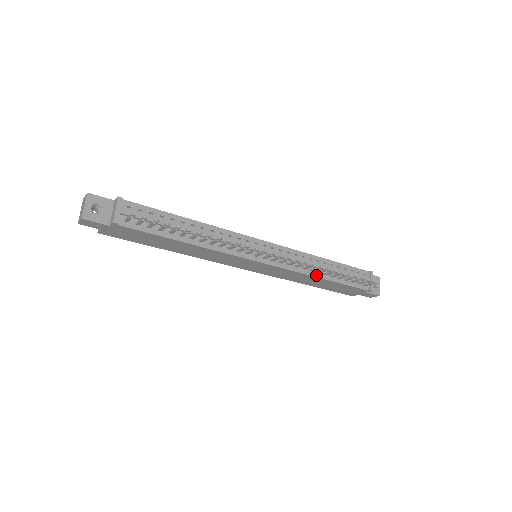
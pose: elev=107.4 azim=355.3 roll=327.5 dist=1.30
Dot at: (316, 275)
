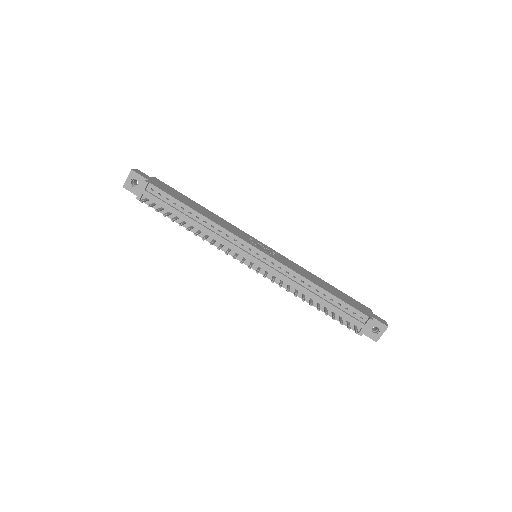
Dot at: (301, 296)
